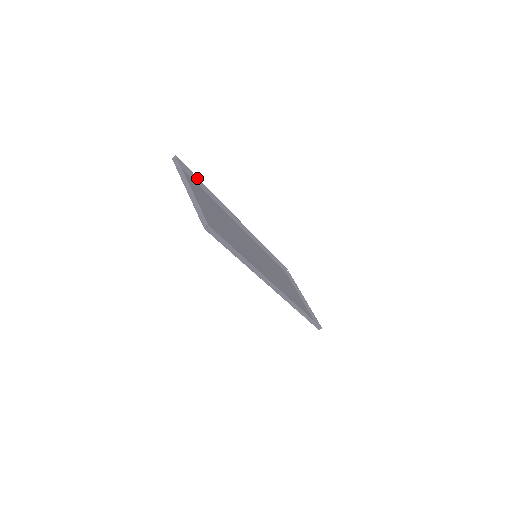
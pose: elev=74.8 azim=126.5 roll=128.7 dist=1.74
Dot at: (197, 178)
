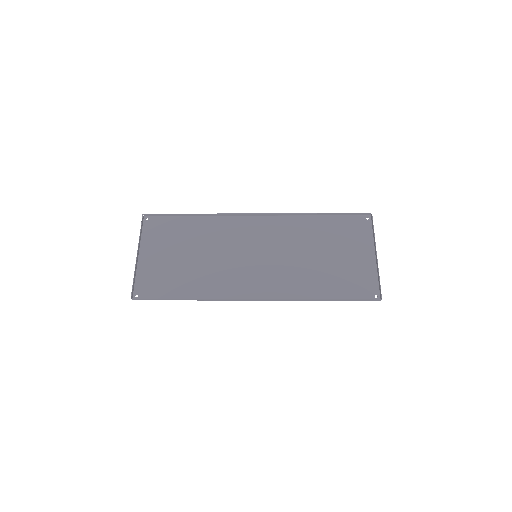
Dot at: (175, 214)
